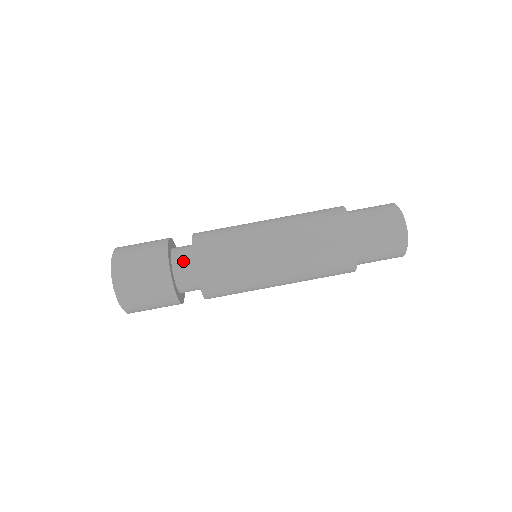
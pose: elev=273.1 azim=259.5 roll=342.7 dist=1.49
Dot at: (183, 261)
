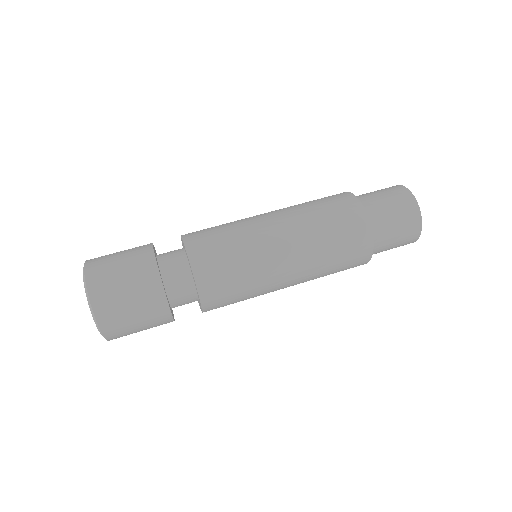
Dot at: (175, 271)
